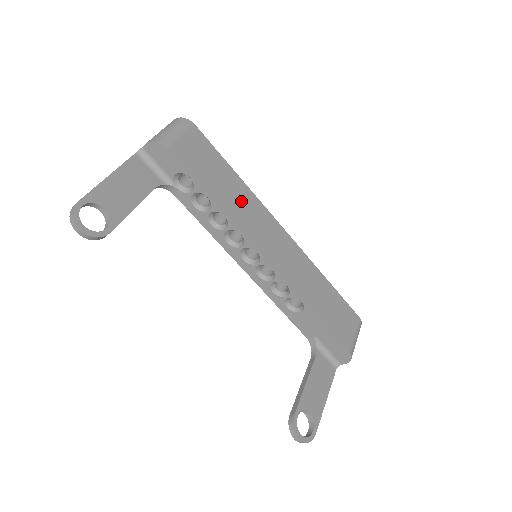
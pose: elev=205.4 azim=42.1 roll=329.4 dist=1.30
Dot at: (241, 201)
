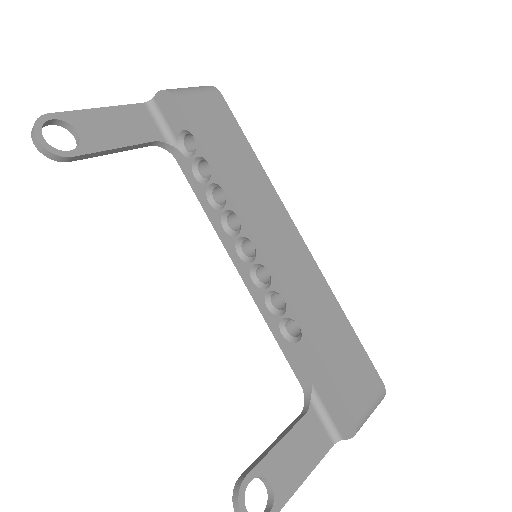
Dot at: (251, 184)
